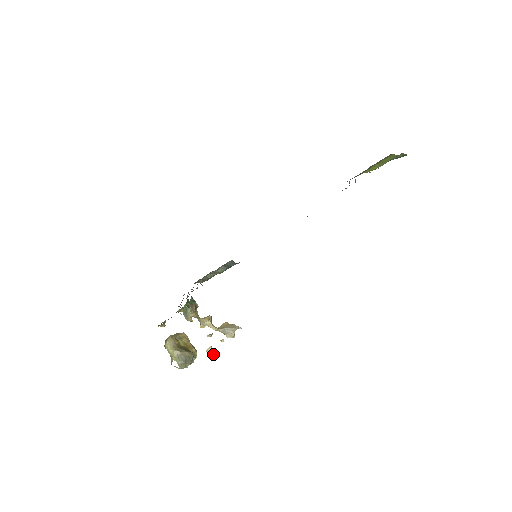
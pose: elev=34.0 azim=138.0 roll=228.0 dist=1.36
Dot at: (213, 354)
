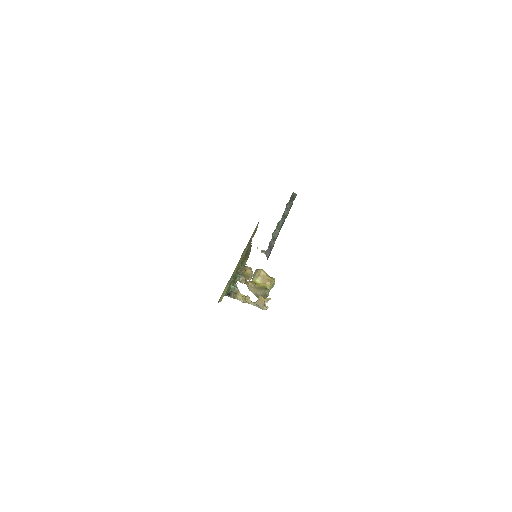
Dot at: occluded
